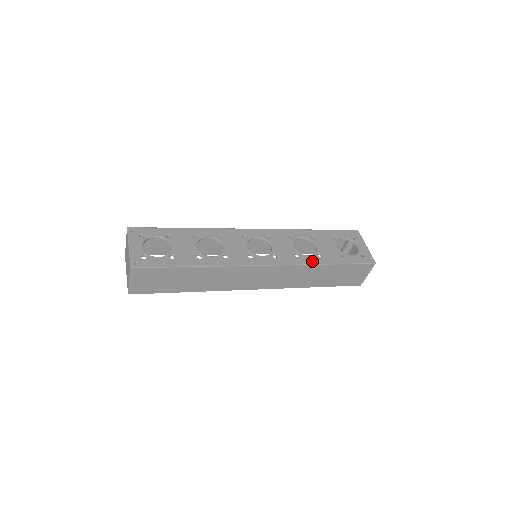
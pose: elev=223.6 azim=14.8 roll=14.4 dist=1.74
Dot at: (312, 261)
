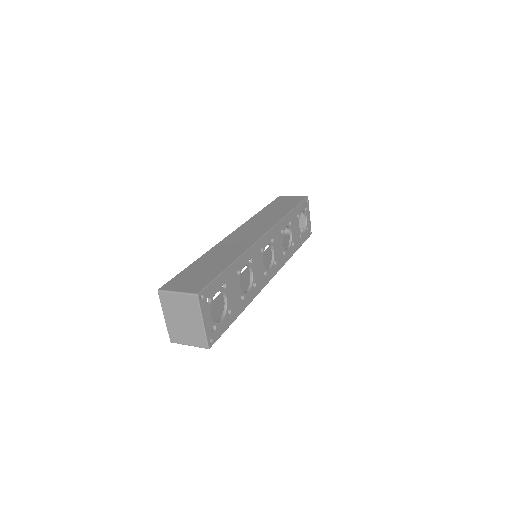
Dot at: (290, 255)
